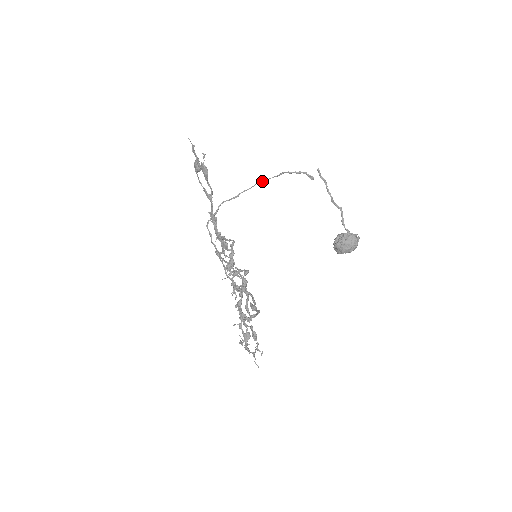
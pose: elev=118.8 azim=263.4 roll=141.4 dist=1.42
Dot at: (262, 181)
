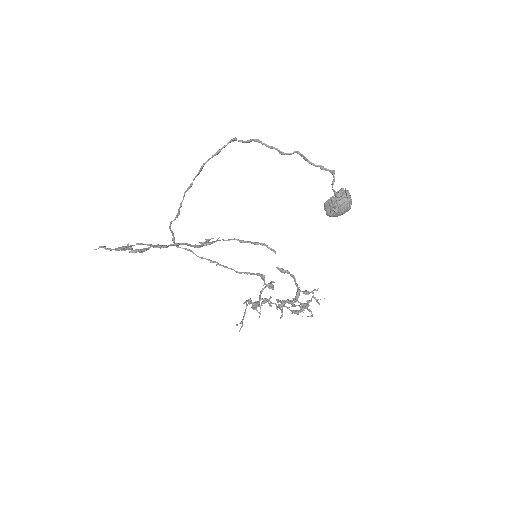
Dot at: (189, 188)
